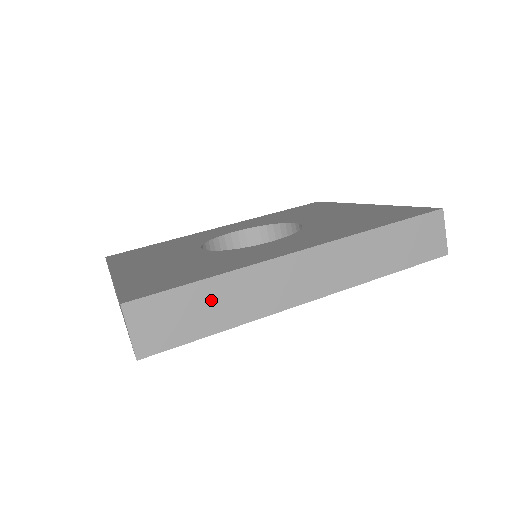
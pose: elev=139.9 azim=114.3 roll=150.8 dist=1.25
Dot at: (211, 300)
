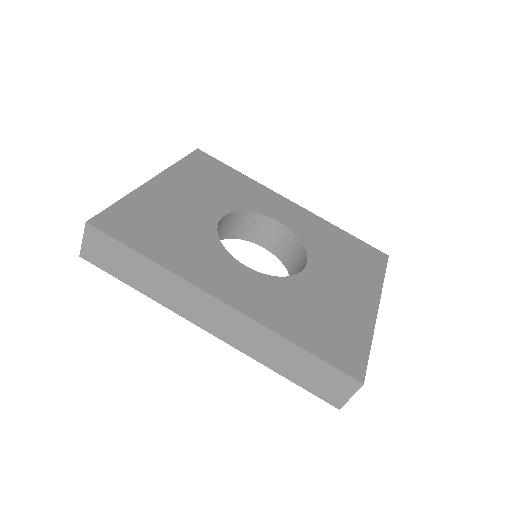
Dot at: (140, 269)
